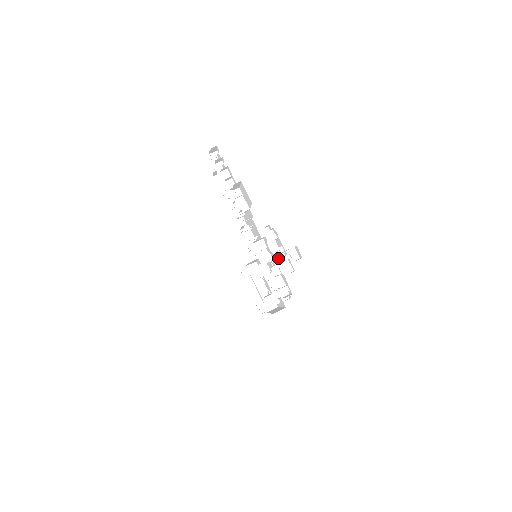
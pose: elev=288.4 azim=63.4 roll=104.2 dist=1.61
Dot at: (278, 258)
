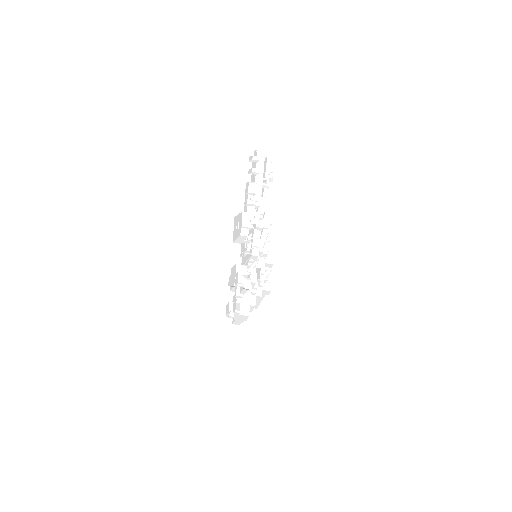
Dot at: (231, 304)
